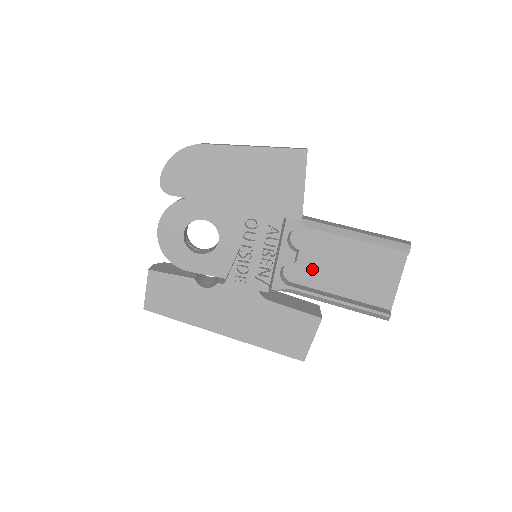
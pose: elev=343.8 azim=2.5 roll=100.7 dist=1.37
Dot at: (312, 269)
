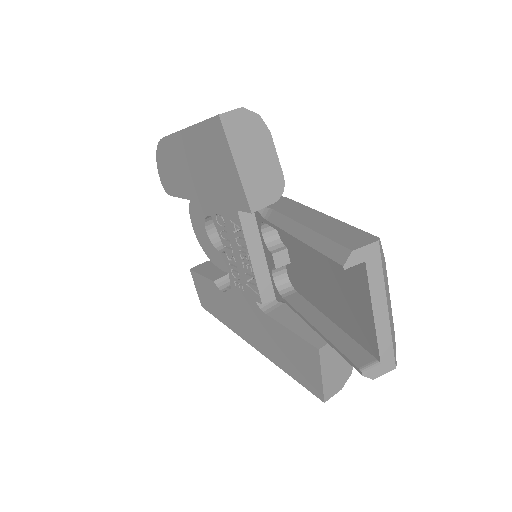
Dot at: (302, 276)
